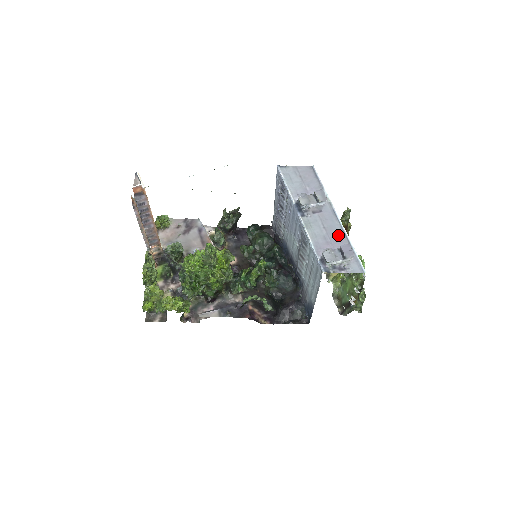
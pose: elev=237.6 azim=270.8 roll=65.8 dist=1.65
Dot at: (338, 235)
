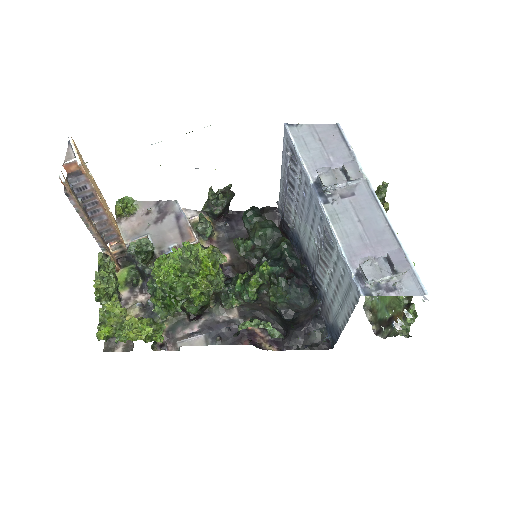
Dot at: (381, 233)
